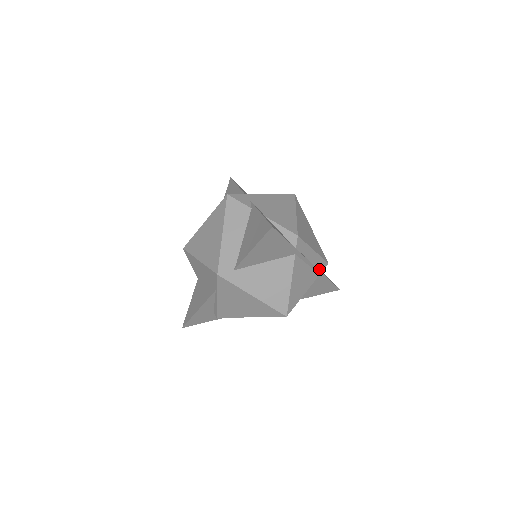
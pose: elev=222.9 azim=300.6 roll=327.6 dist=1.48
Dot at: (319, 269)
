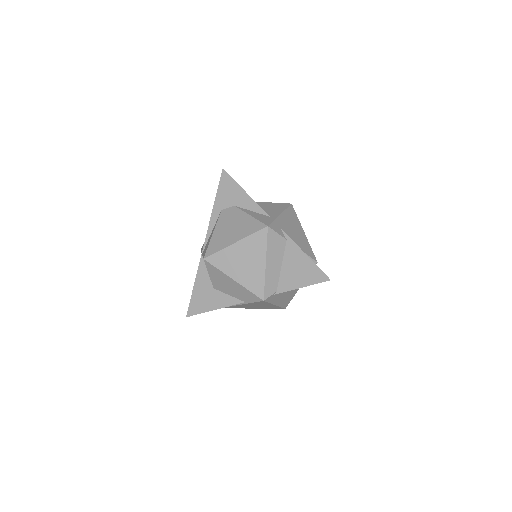
Dot at: occluded
